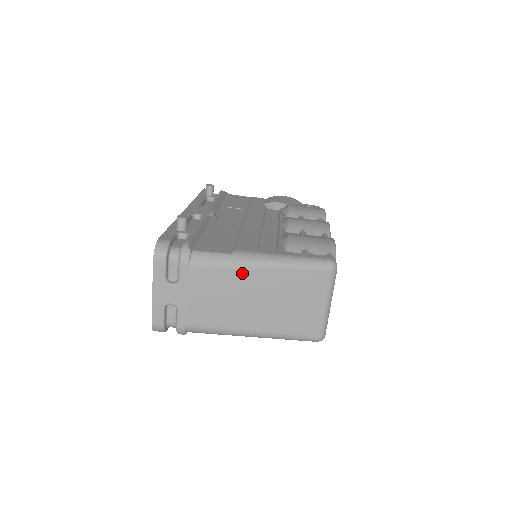
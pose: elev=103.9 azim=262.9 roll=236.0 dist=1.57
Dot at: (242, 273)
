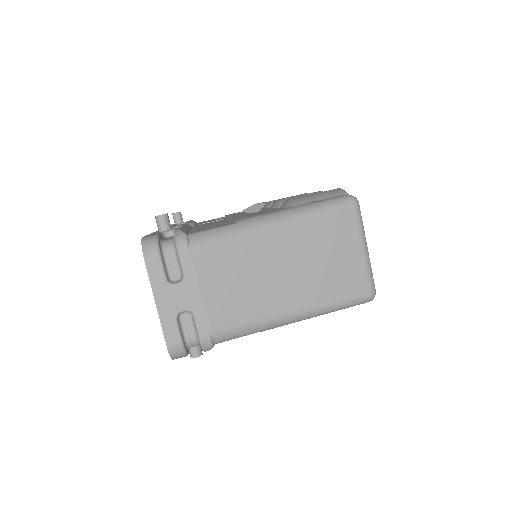
Dot at: (256, 240)
